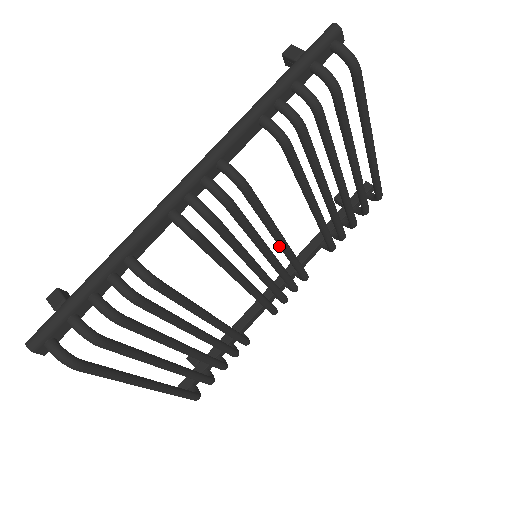
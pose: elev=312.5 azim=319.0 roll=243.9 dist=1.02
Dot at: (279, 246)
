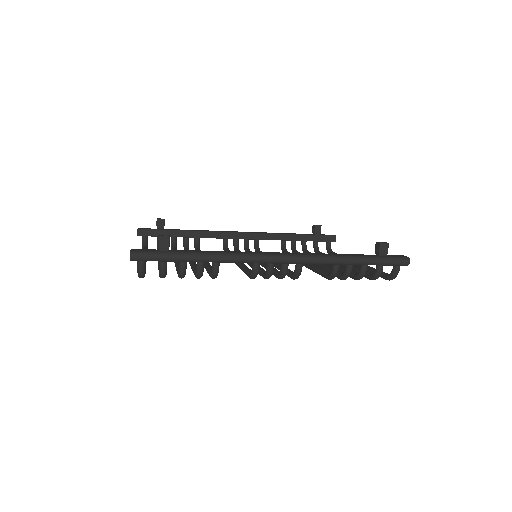
Dot at: occluded
